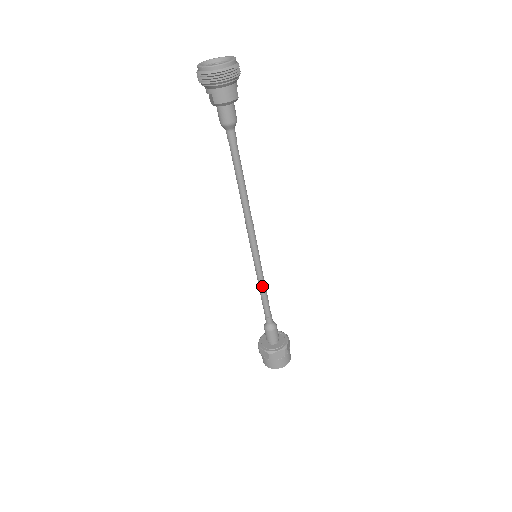
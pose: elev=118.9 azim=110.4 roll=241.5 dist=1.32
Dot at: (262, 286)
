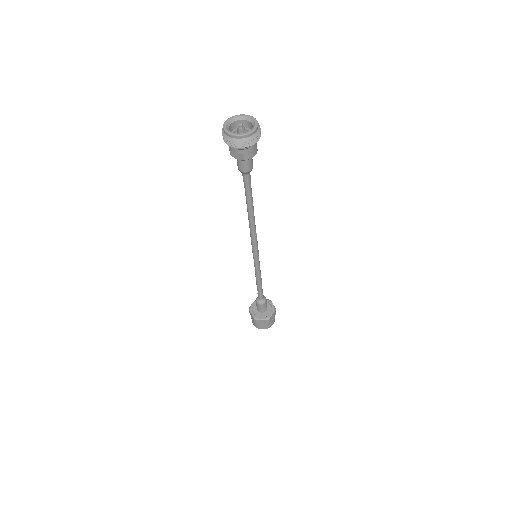
Dot at: (260, 275)
